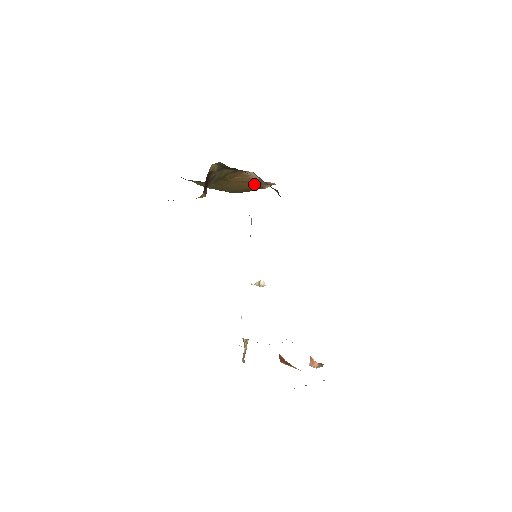
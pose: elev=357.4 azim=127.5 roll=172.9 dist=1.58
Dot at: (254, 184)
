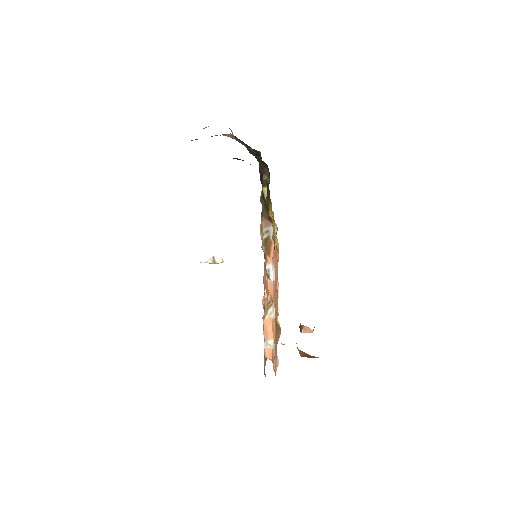
Dot at: occluded
